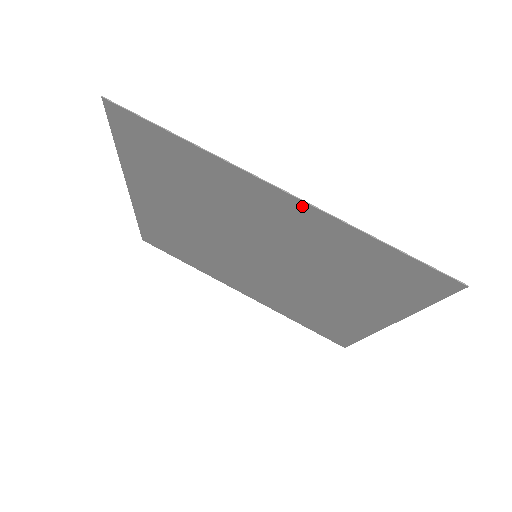
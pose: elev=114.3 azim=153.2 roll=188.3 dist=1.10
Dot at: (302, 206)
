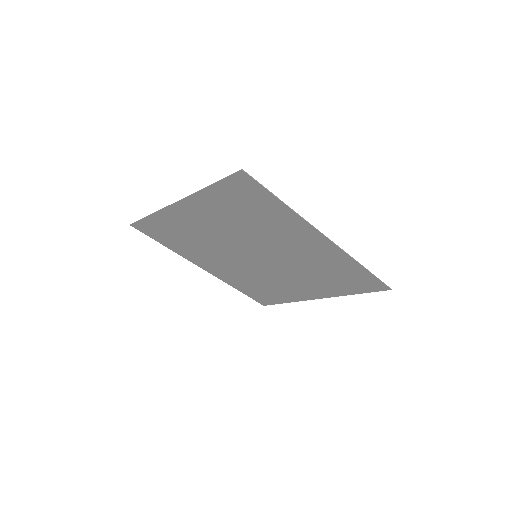
Dot at: (332, 246)
